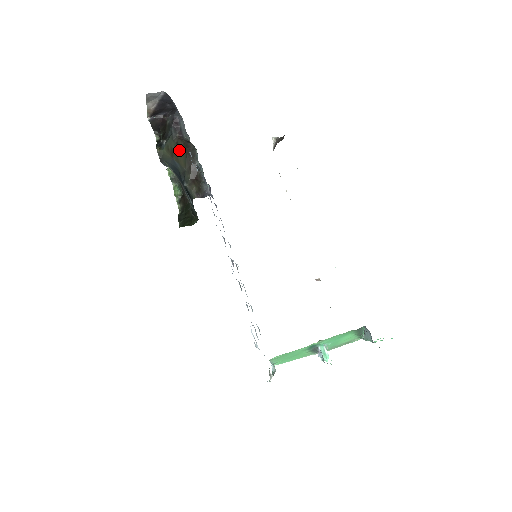
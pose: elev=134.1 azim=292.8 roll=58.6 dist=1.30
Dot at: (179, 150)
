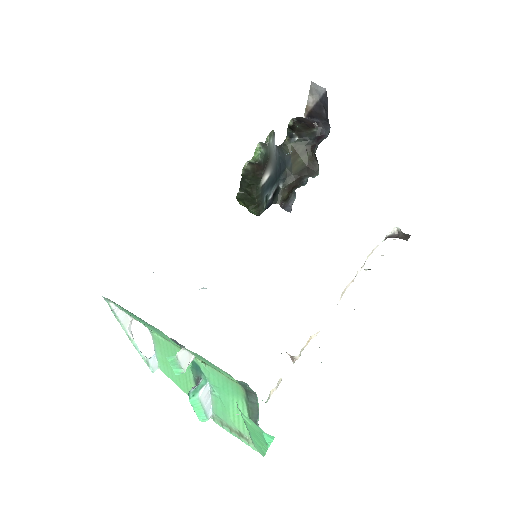
Dot at: (303, 158)
